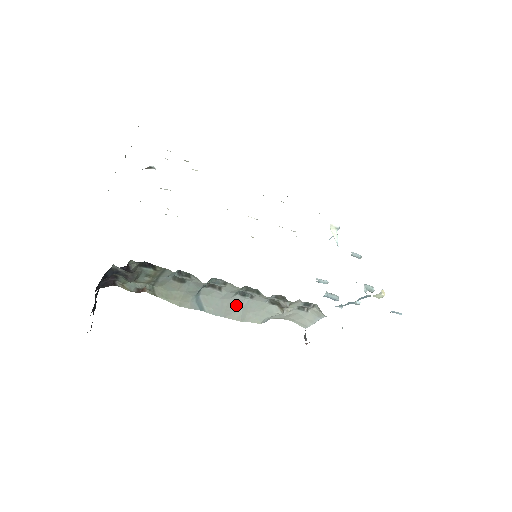
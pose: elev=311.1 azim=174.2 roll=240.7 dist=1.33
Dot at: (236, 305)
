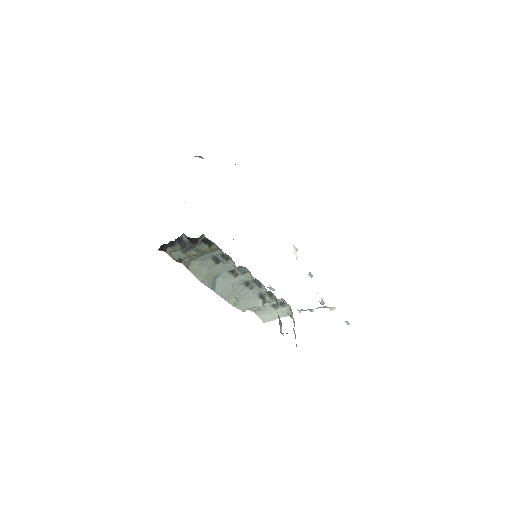
Dot at: (237, 292)
